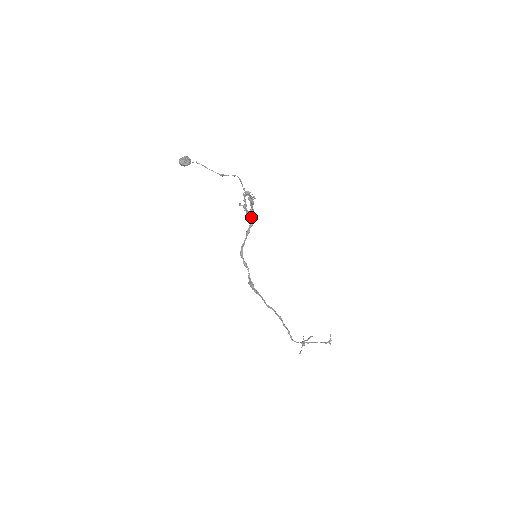
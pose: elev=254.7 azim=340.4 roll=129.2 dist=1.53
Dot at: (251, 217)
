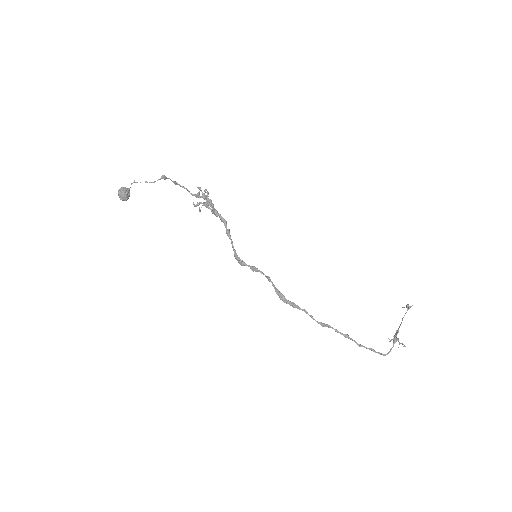
Dot at: (218, 215)
